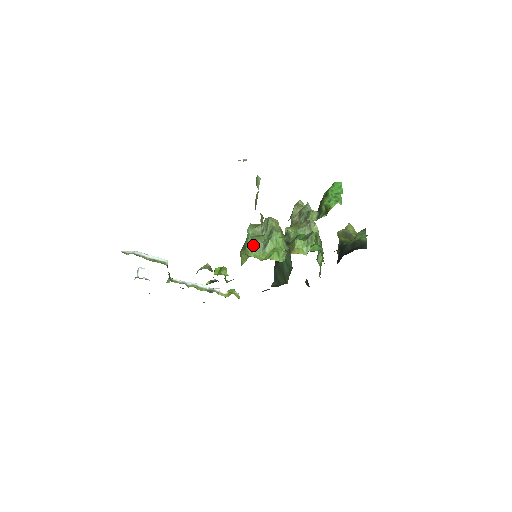
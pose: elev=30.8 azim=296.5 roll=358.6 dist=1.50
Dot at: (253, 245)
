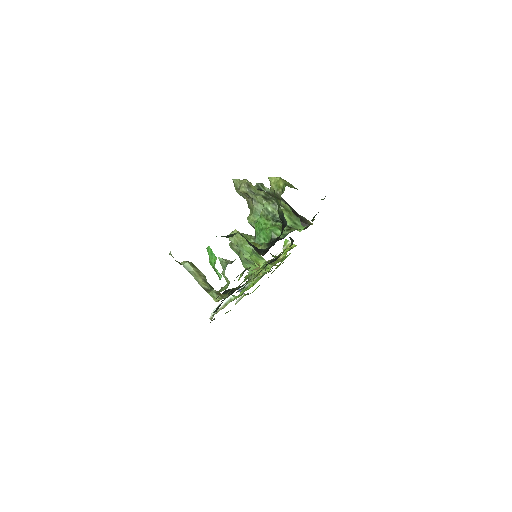
Dot at: (243, 263)
